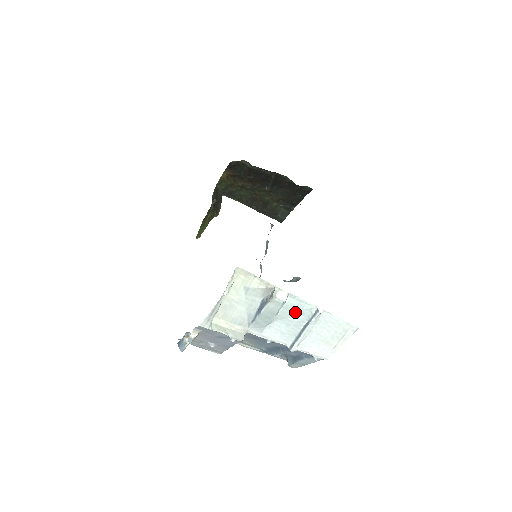
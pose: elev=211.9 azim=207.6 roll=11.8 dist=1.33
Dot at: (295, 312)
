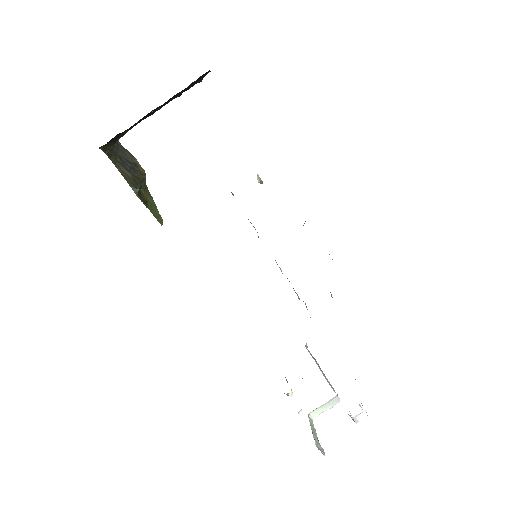
Dot at: occluded
